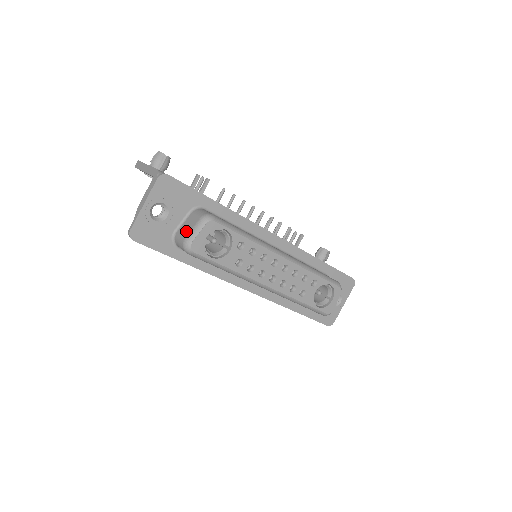
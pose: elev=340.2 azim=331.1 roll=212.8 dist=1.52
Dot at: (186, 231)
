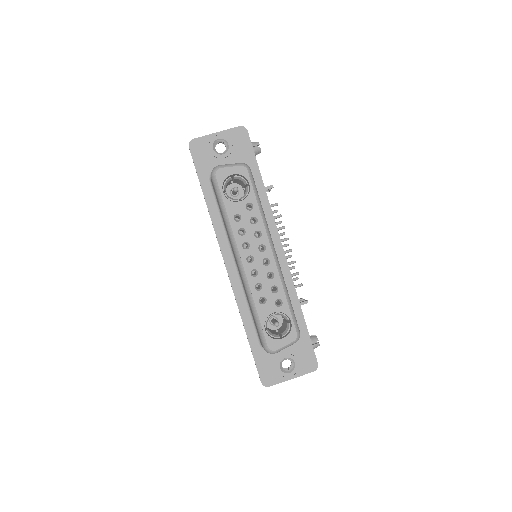
Dot at: occluded
